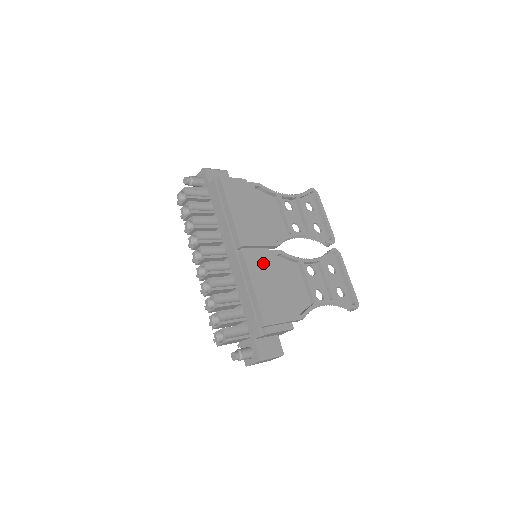
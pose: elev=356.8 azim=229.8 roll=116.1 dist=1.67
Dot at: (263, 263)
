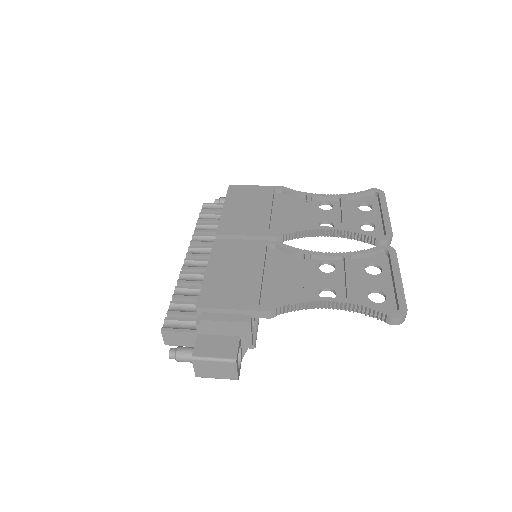
Dot at: (238, 250)
